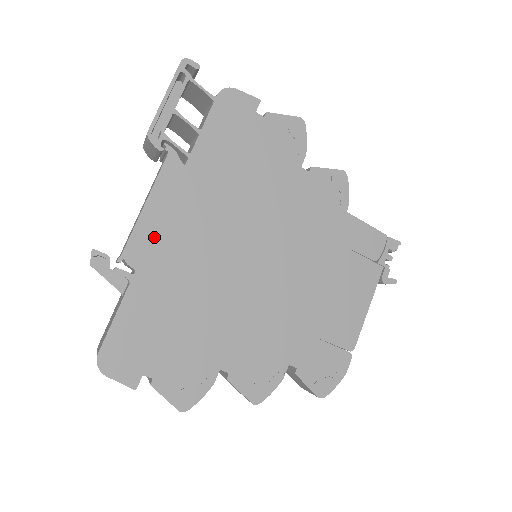
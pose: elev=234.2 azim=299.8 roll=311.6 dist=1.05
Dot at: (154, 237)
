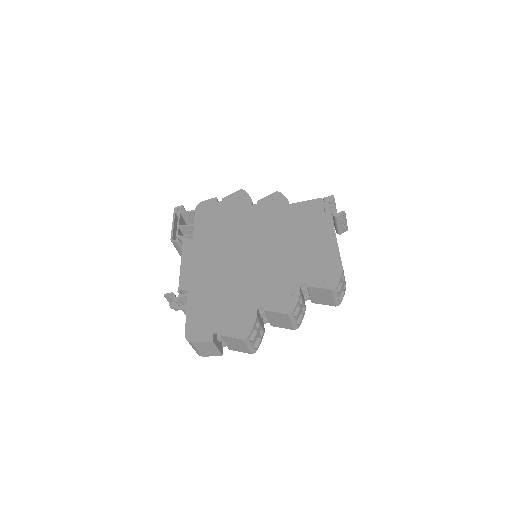
Dot at: (191, 273)
